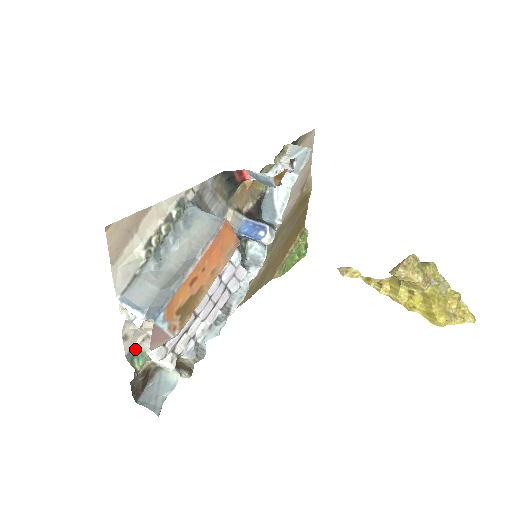
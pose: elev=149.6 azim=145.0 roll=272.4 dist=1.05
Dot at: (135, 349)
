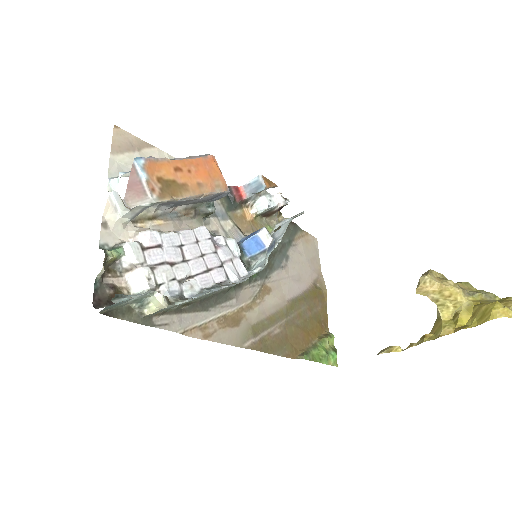
Dot at: (111, 247)
